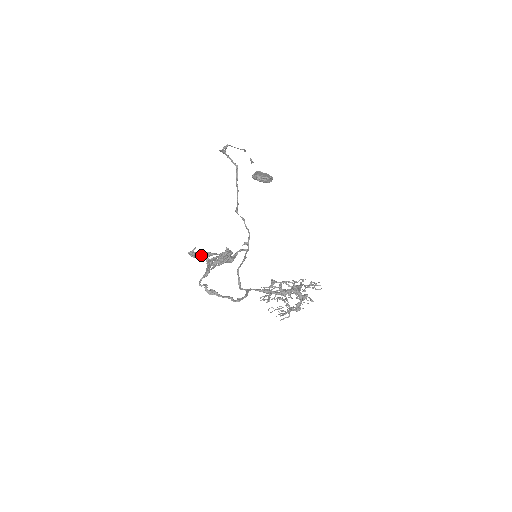
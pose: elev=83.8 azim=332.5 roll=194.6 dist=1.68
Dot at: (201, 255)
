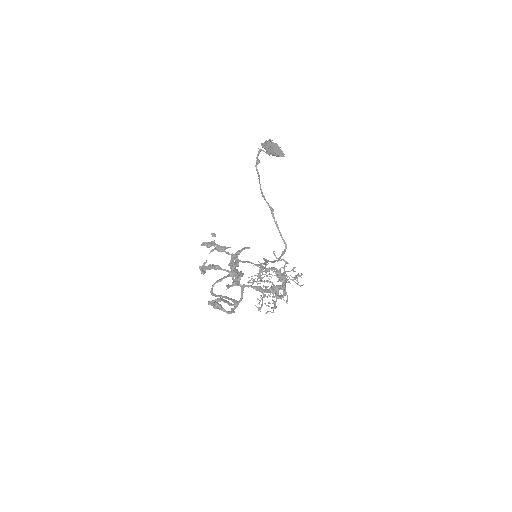
Dot at: (211, 268)
